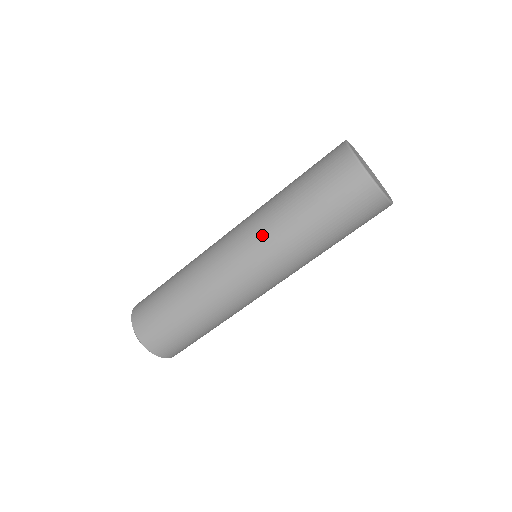
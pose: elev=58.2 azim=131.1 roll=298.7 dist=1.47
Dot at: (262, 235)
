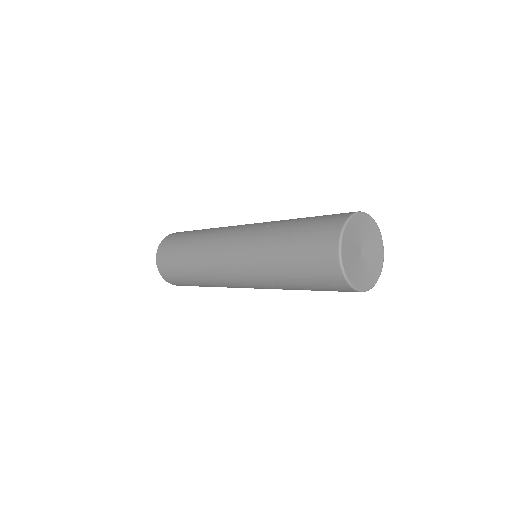
Dot at: occluded
